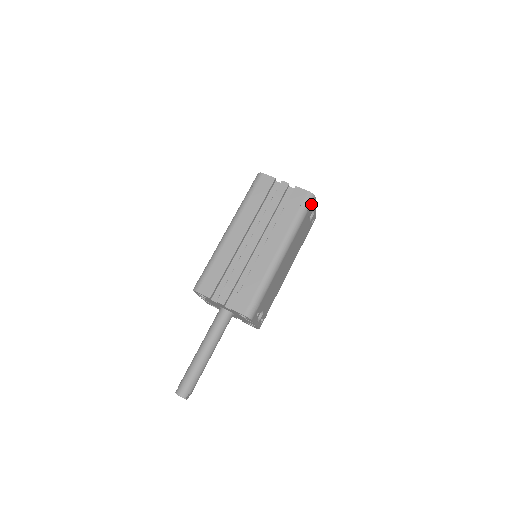
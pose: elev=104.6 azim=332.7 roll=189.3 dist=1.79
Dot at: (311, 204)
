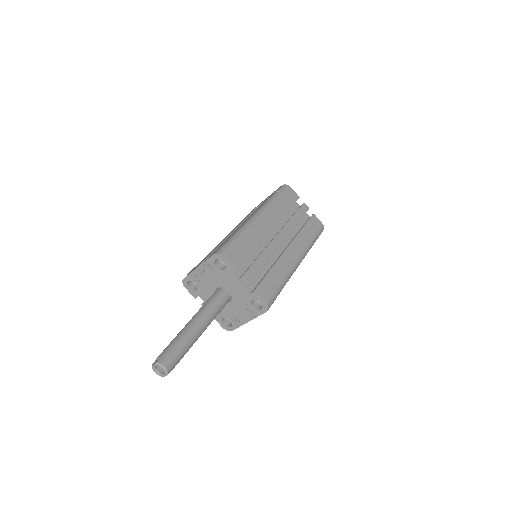
Dot at: occluded
